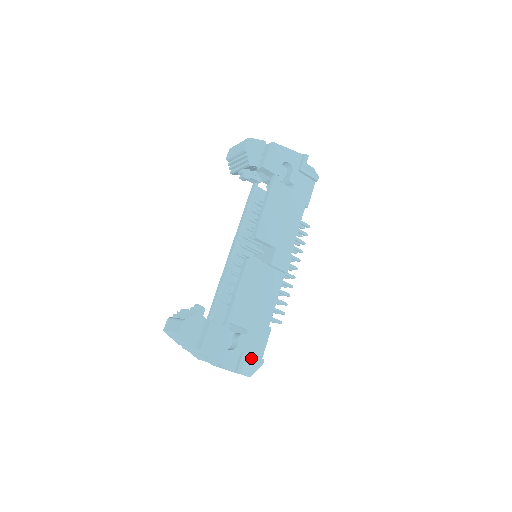
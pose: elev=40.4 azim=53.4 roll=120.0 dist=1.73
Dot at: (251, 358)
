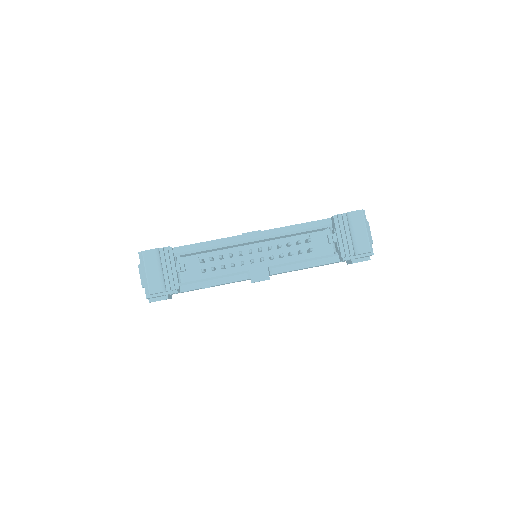
Dot at: occluded
